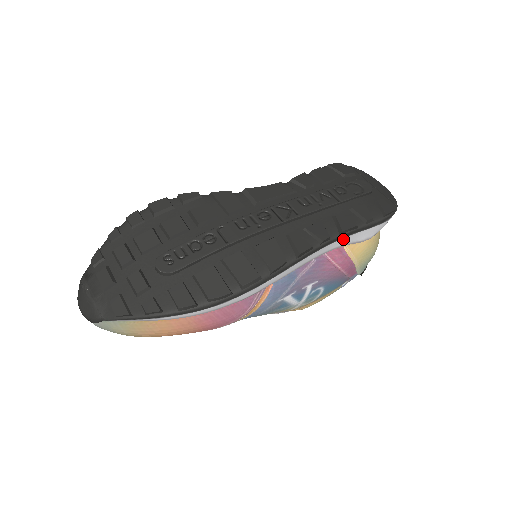
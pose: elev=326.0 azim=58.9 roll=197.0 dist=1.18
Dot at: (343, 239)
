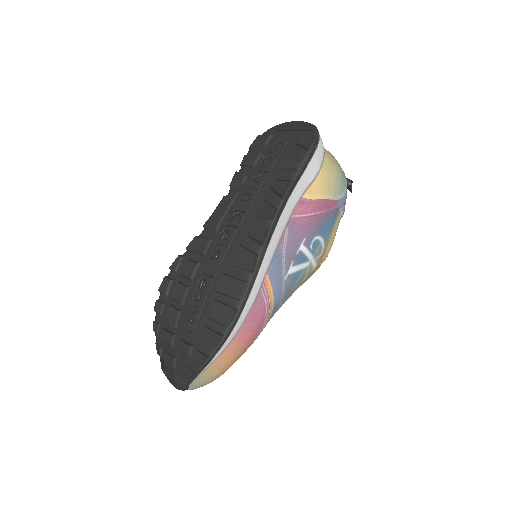
Dot at: (291, 197)
